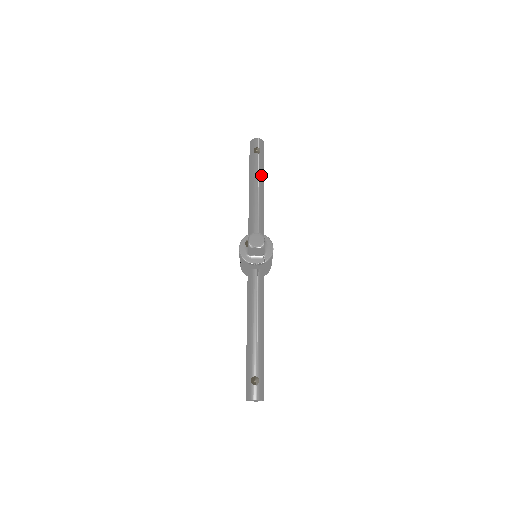
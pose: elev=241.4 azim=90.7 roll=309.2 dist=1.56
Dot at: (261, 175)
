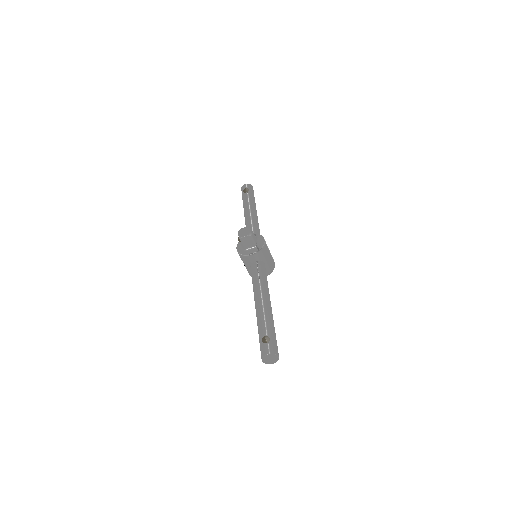
Dot at: (252, 204)
